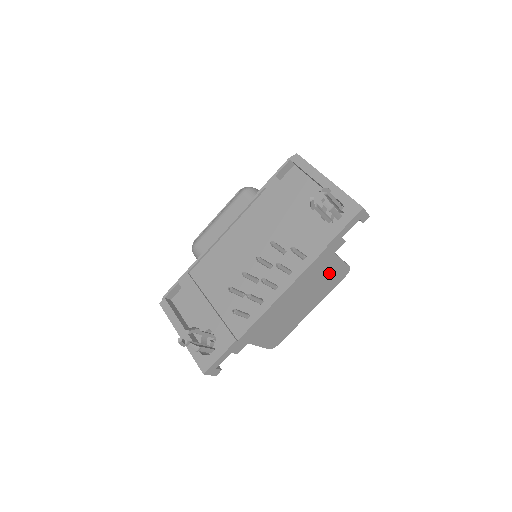
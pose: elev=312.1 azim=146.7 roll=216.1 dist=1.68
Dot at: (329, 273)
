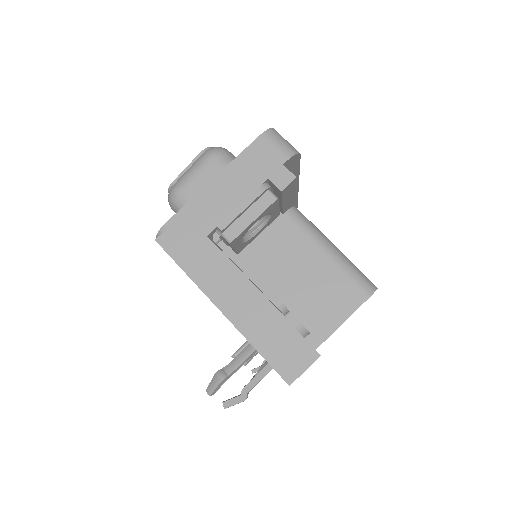
Dot at: occluded
